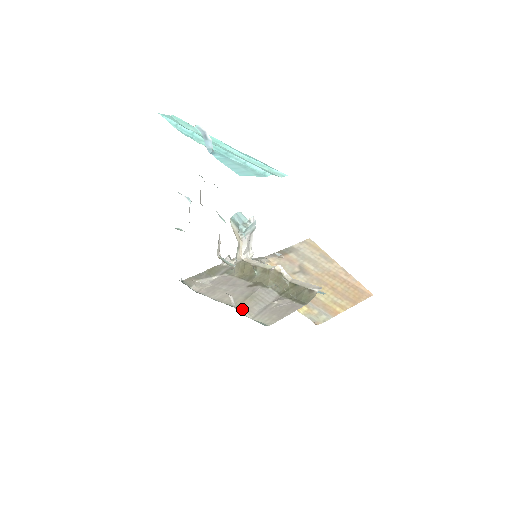
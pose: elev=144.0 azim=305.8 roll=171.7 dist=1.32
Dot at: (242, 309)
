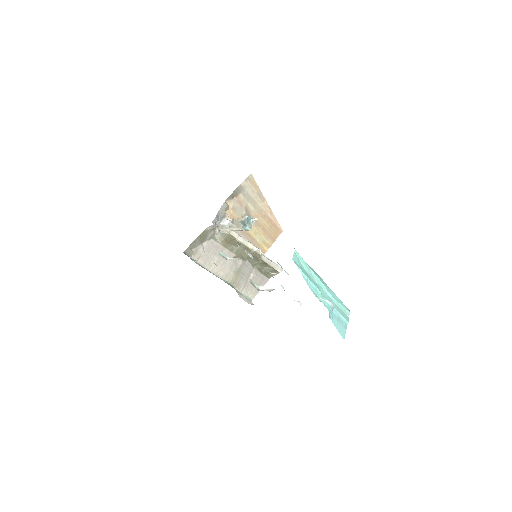
Dot at: occluded
